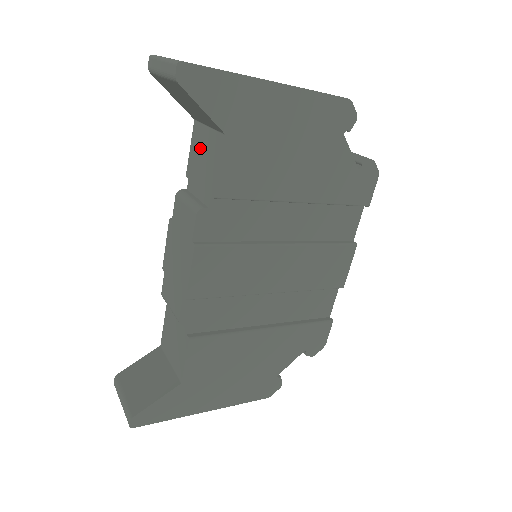
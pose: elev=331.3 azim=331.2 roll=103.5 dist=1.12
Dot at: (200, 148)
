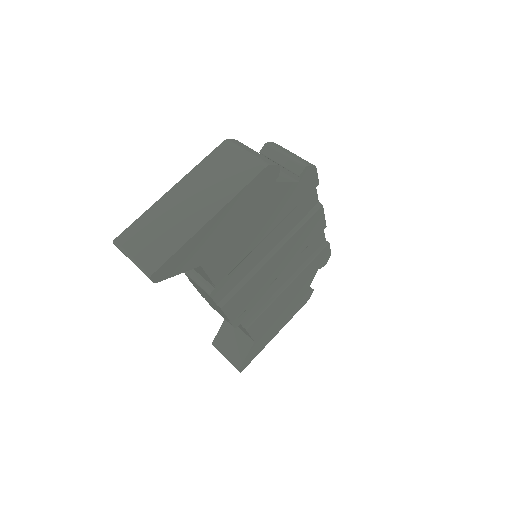
Dot at: occluded
